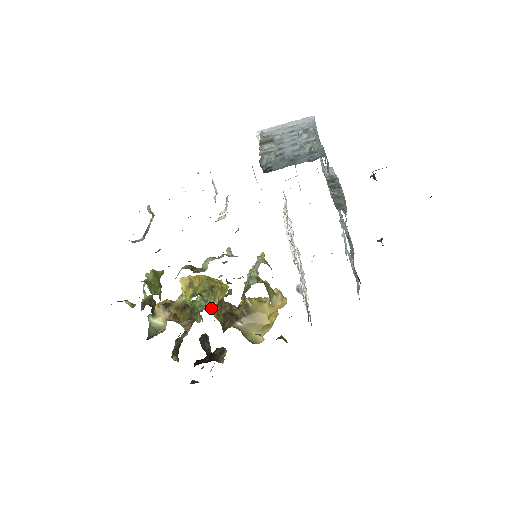
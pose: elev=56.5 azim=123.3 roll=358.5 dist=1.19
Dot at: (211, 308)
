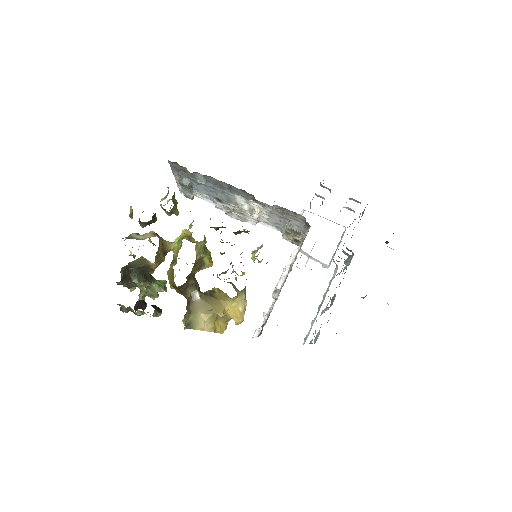
Dot at: (198, 252)
